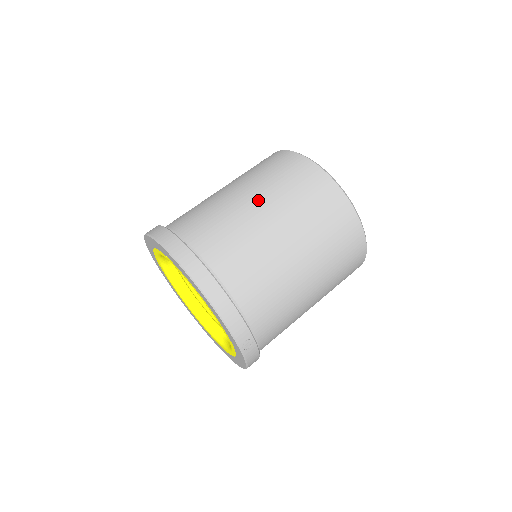
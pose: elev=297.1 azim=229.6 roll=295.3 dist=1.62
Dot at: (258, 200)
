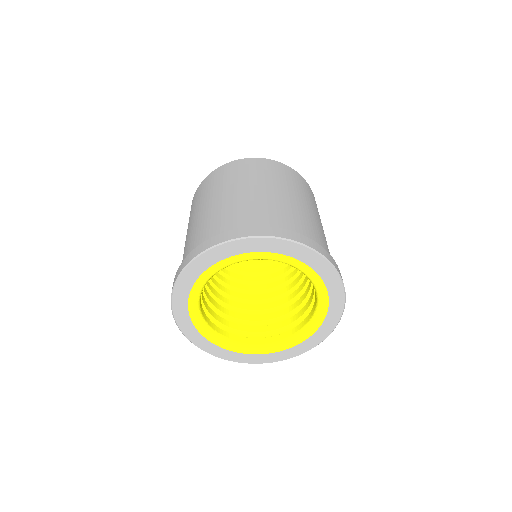
Dot at: (306, 203)
